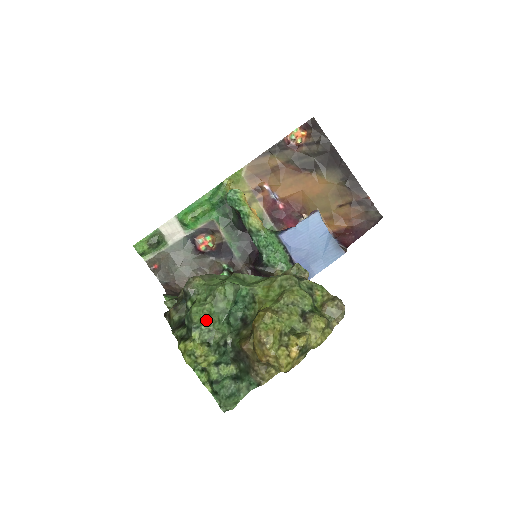
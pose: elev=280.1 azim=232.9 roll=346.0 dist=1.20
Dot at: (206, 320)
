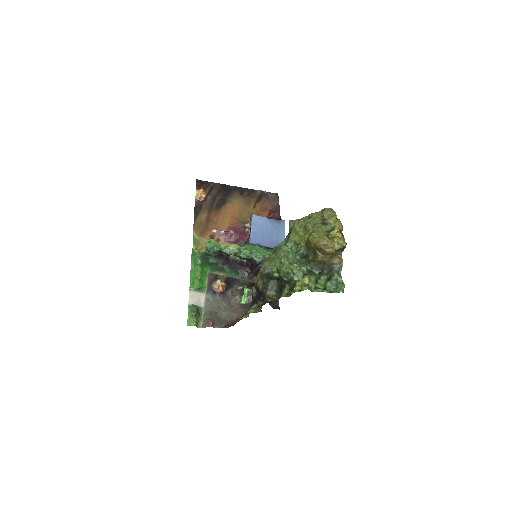
Dot at: (293, 267)
